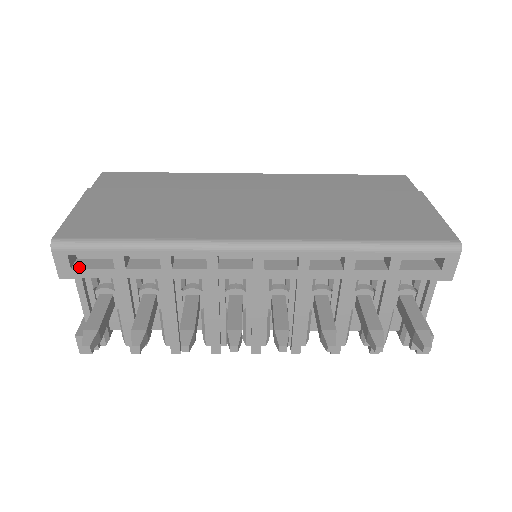
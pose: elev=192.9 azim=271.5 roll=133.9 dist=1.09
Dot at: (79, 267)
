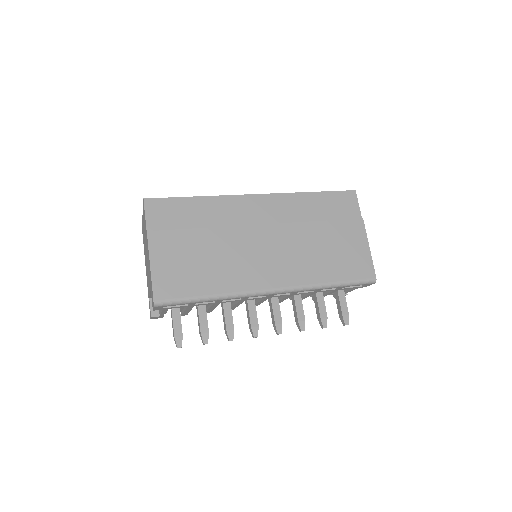
Dot at: (167, 307)
